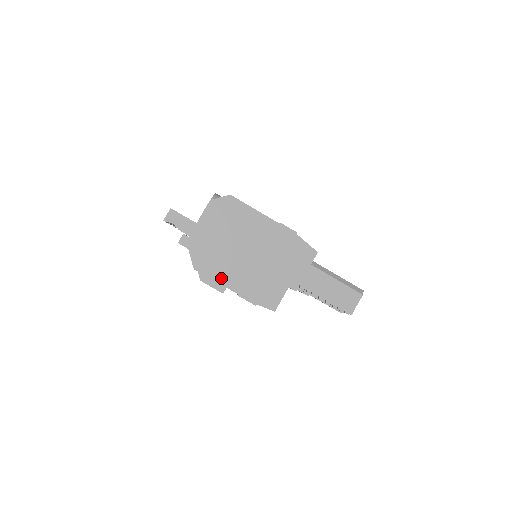
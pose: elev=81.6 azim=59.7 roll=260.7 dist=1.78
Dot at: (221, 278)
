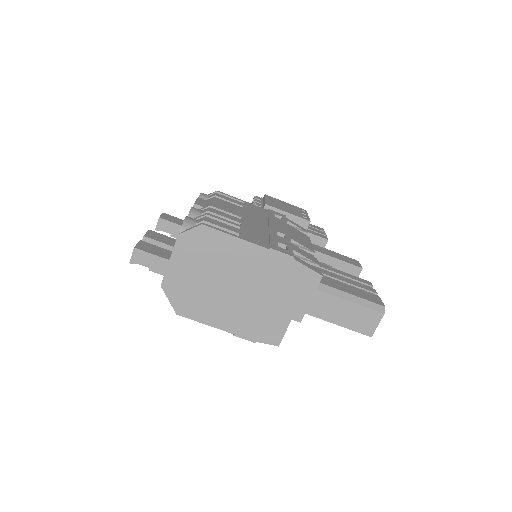
Dot at: (210, 320)
